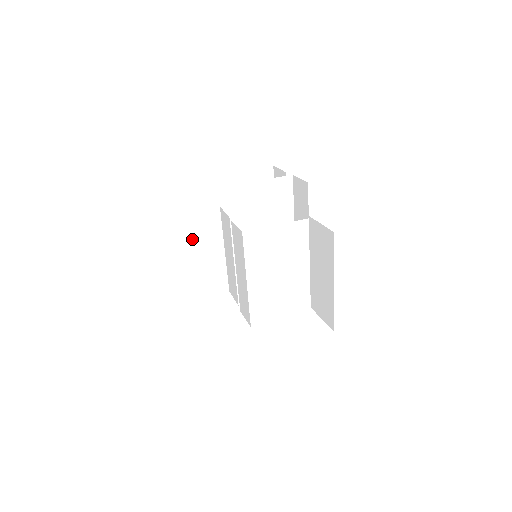
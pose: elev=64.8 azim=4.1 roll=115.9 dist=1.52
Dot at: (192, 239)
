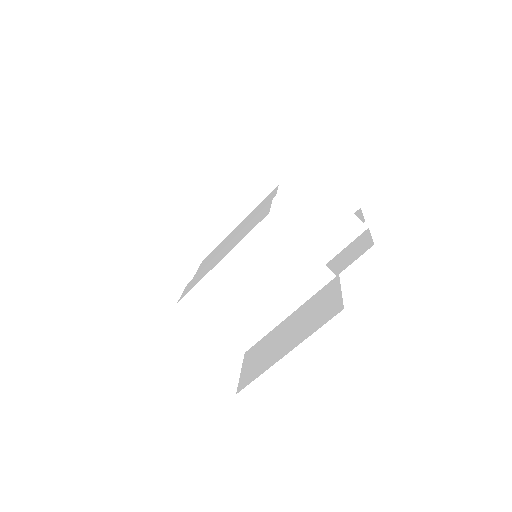
Dot at: (227, 188)
